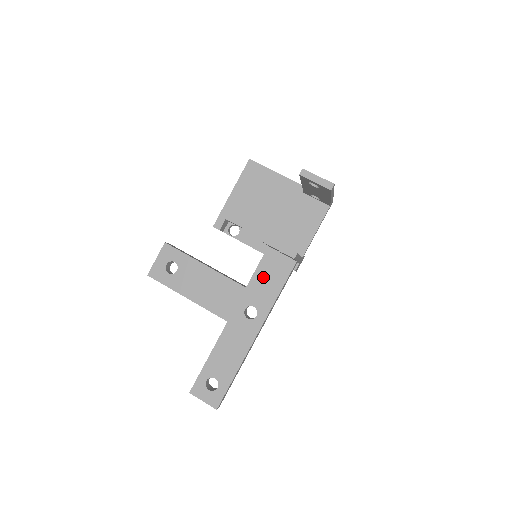
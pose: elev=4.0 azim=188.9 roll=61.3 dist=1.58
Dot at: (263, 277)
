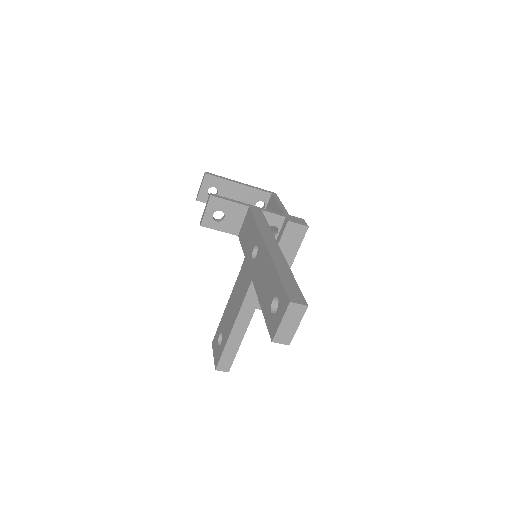
Dot at: (246, 240)
